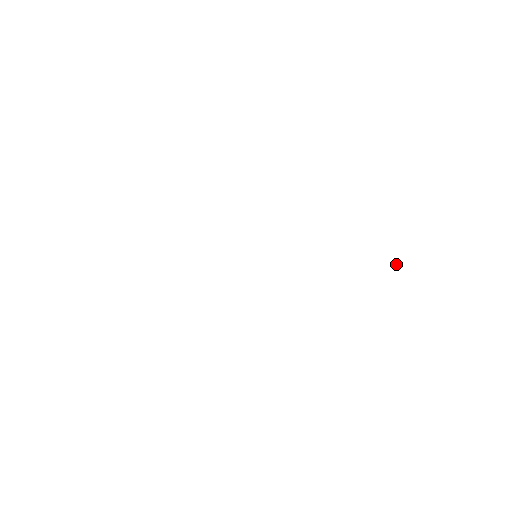
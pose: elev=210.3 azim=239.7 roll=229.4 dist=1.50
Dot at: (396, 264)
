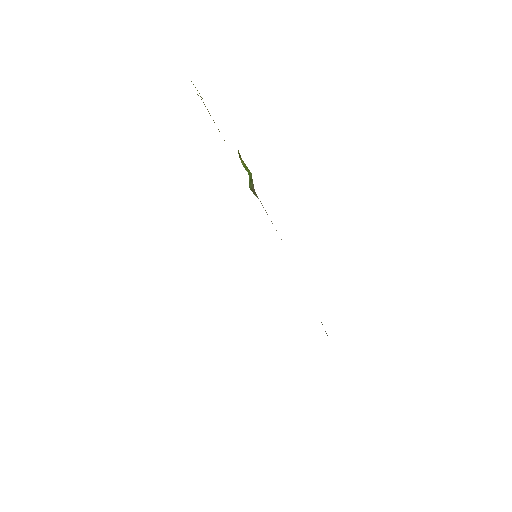
Dot at: occluded
